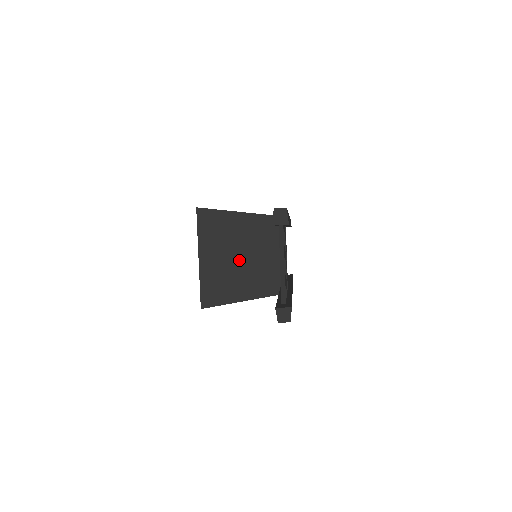
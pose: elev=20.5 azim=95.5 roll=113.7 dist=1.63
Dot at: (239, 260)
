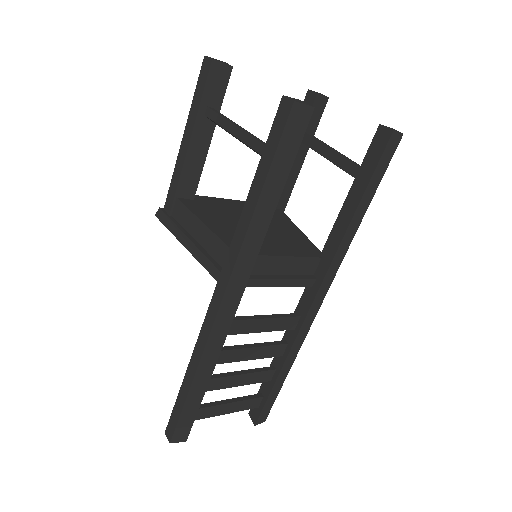
Dot at: occluded
